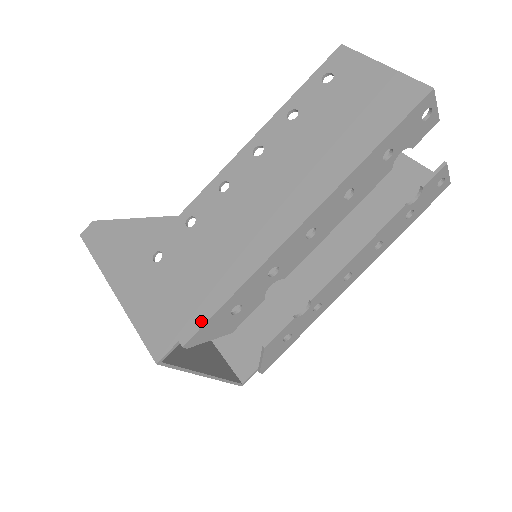
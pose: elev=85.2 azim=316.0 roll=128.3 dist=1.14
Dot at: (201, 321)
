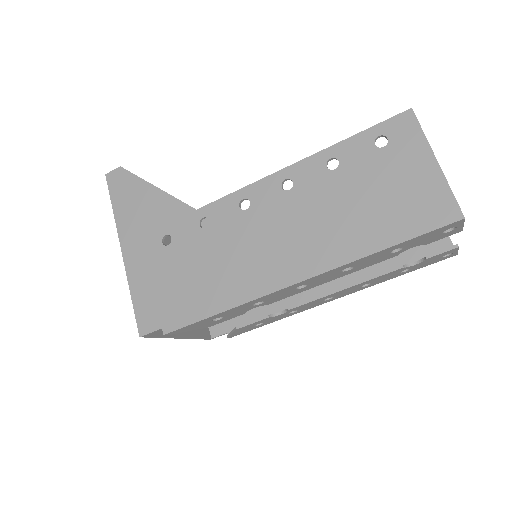
Dot at: (184, 322)
